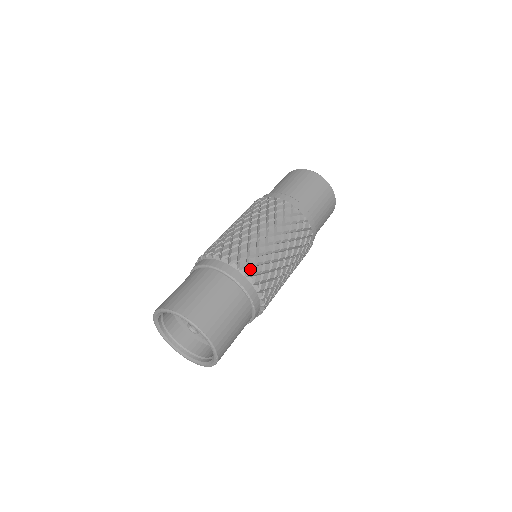
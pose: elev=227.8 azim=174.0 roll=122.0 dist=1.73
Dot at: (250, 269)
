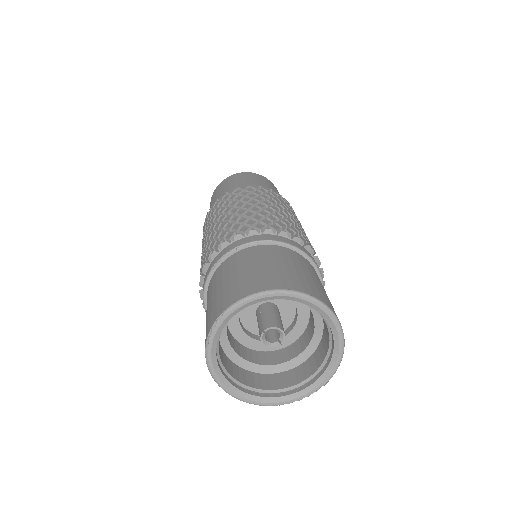
Dot at: occluded
